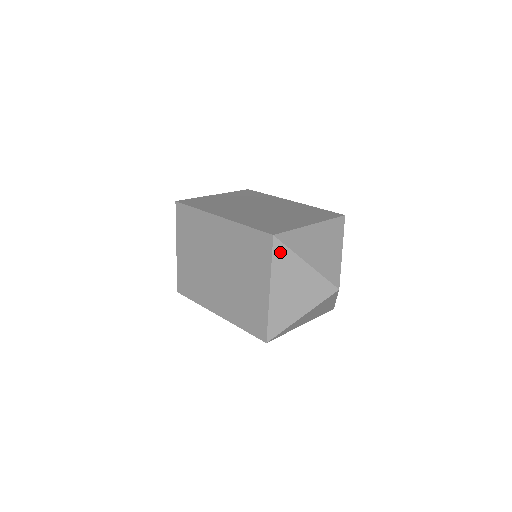
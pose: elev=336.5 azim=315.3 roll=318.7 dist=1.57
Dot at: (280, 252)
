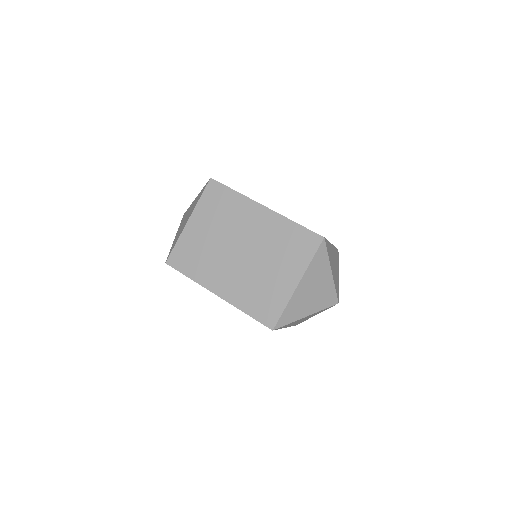
Dot at: occluded
